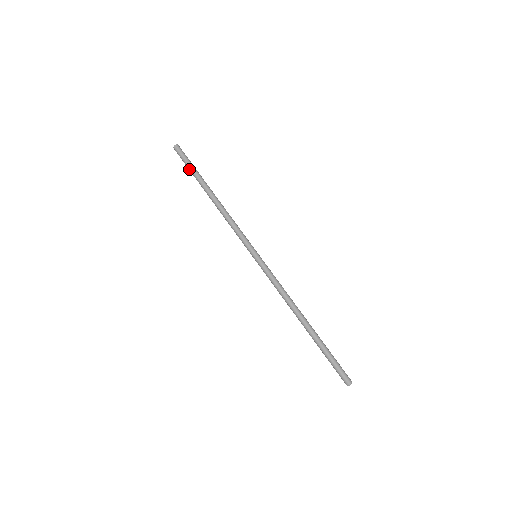
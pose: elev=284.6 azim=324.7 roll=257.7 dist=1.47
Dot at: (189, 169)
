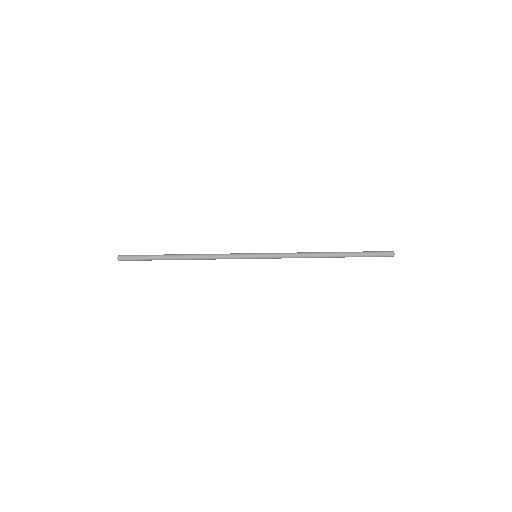
Dot at: (147, 258)
